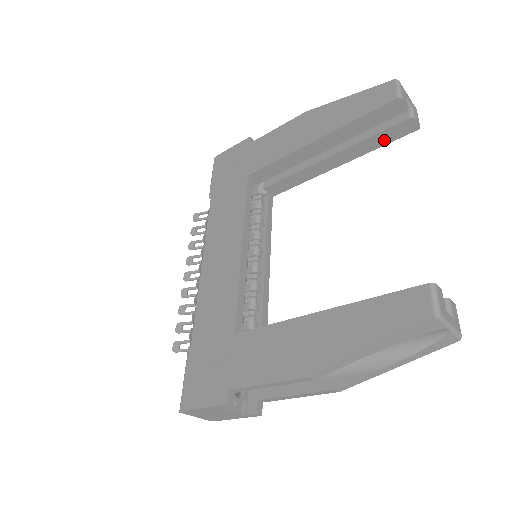
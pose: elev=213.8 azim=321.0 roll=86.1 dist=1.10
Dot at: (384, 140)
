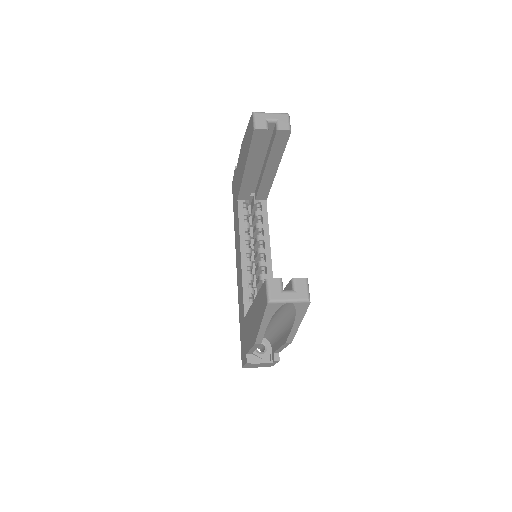
Dot at: (281, 147)
